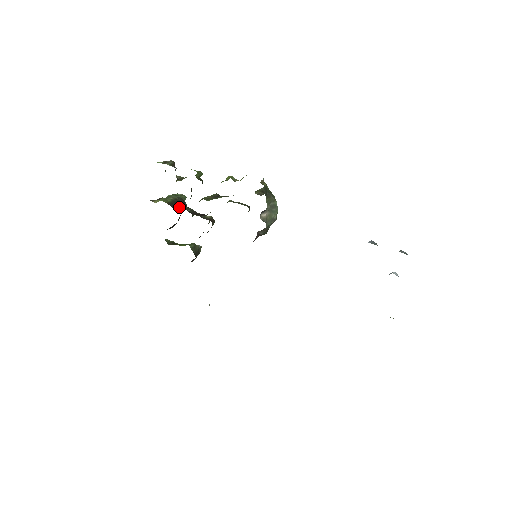
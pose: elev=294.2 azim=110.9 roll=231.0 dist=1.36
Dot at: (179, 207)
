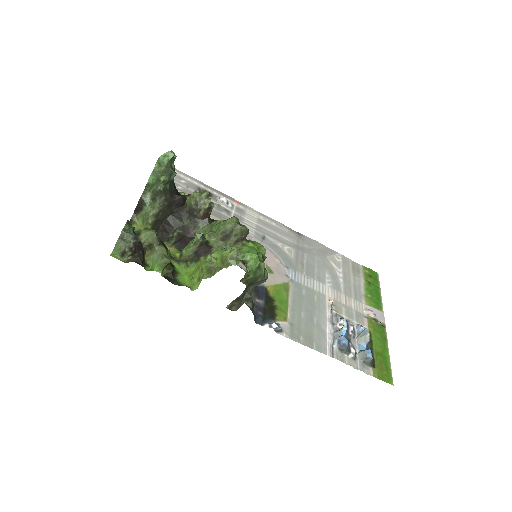
Dot at: (163, 221)
